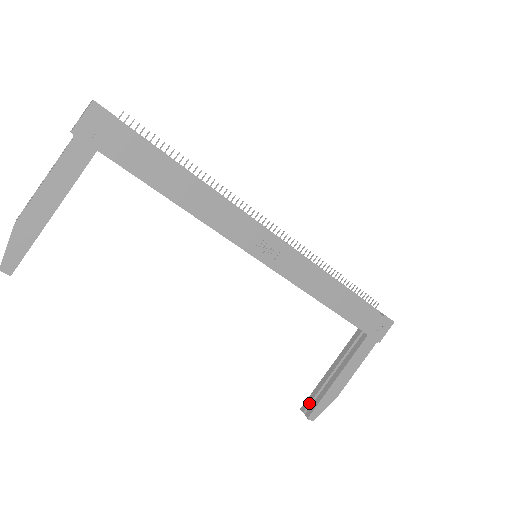
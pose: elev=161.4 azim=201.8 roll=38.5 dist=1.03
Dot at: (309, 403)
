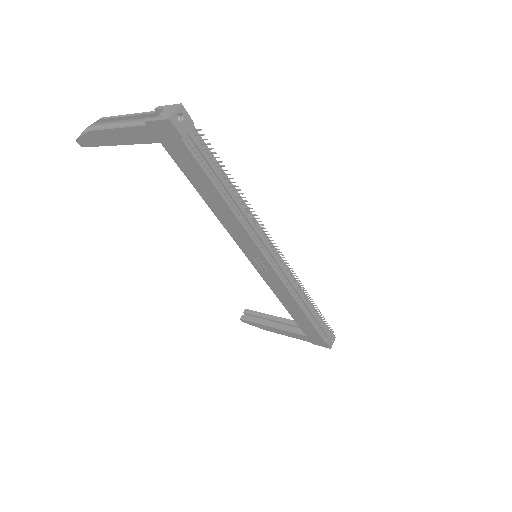
Dot at: (250, 314)
